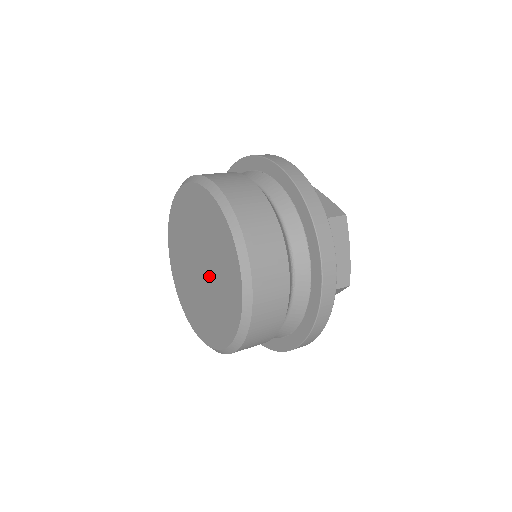
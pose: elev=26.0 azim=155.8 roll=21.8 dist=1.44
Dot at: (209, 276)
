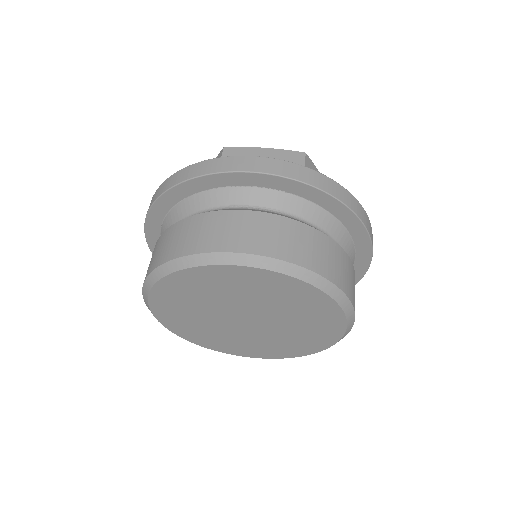
Dot at: (253, 310)
